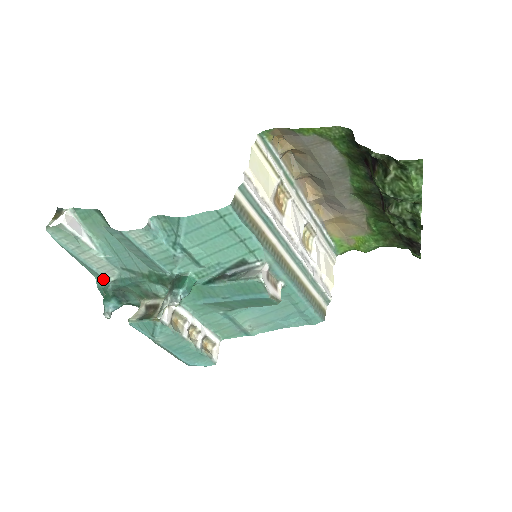
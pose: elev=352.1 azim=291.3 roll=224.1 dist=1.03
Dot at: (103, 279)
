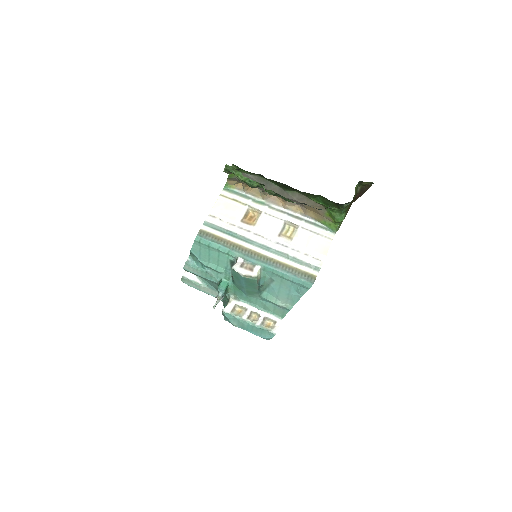
Dot at: occluded
